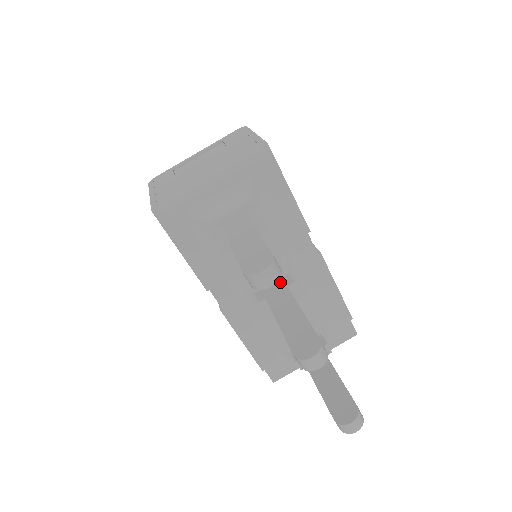
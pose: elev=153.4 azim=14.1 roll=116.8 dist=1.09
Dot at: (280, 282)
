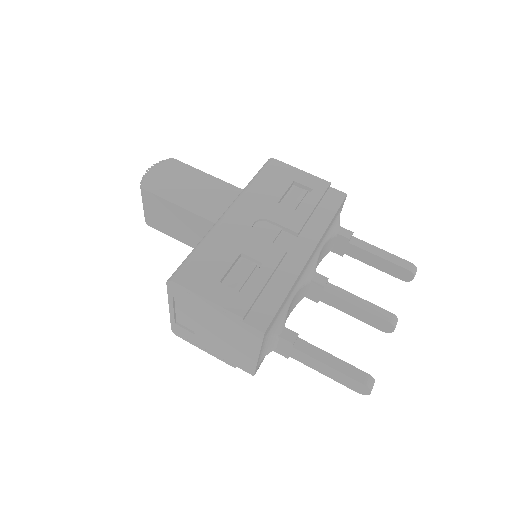
Dot at: (314, 288)
